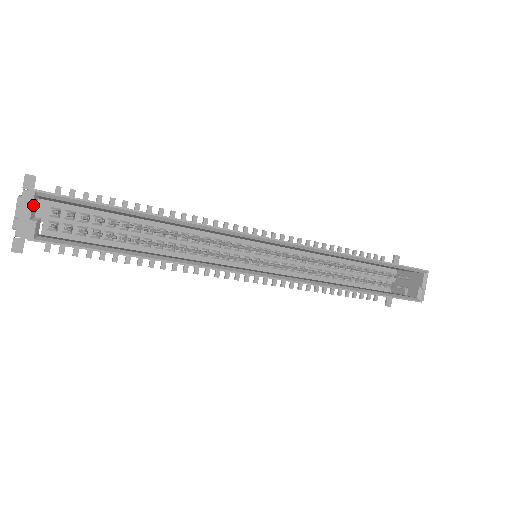
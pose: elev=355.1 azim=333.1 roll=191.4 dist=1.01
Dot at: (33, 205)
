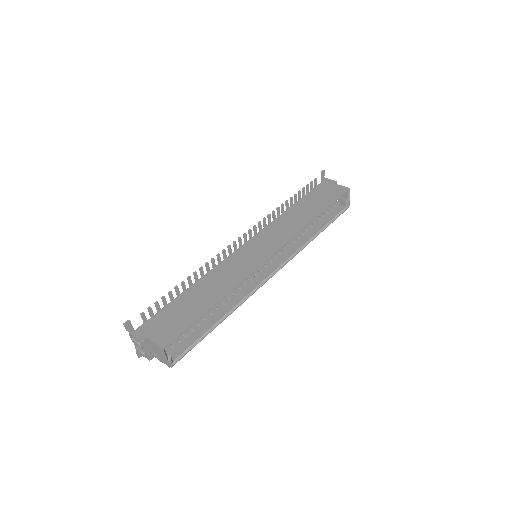
Dot at: (165, 355)
